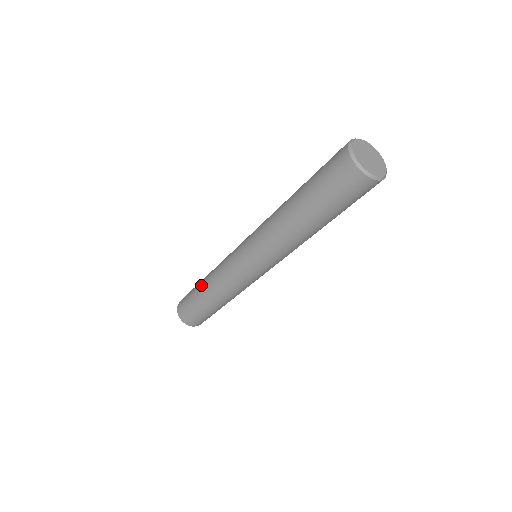
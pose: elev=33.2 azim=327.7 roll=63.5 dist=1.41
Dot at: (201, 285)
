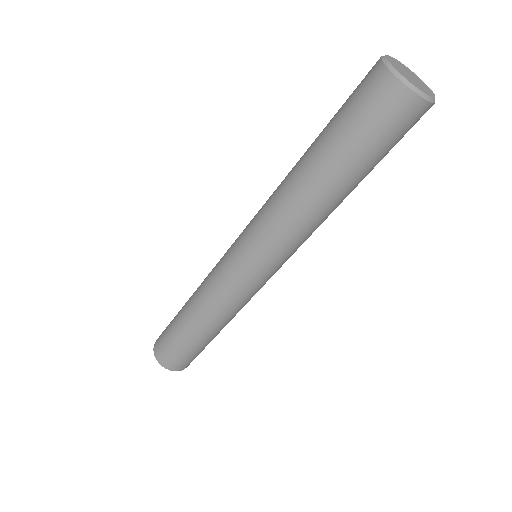
Dot at: (188, 322)
